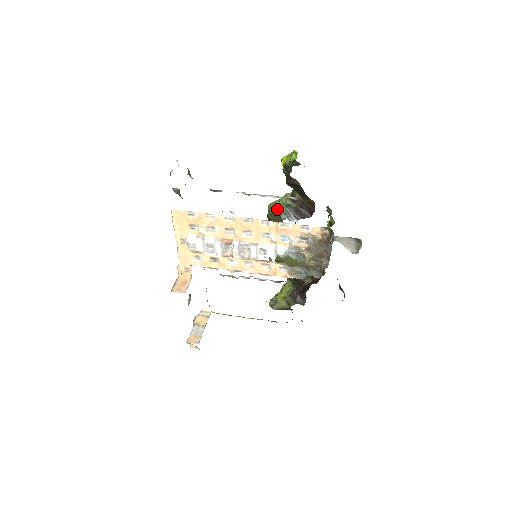
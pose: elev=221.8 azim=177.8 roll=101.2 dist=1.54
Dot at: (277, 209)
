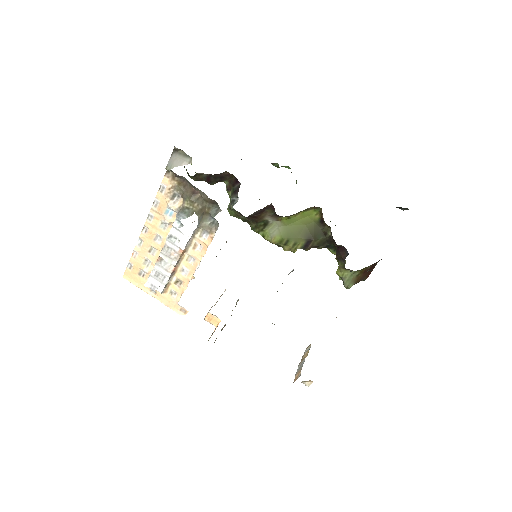
Dot at: (228, 208)
